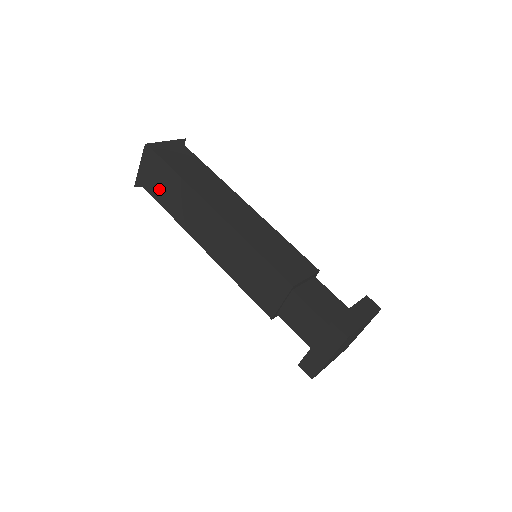
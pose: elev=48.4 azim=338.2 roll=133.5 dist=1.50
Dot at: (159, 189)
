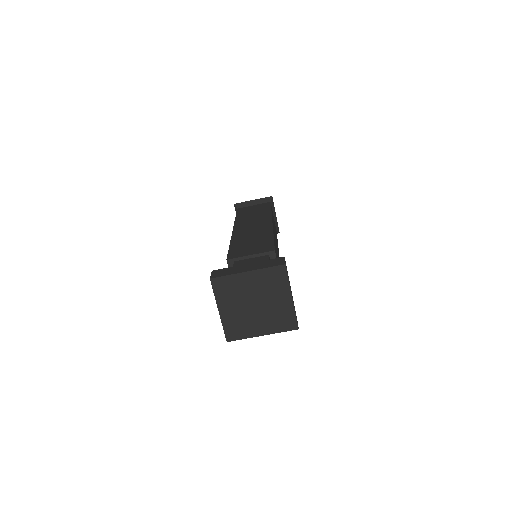
Dot at: (247, 210)
